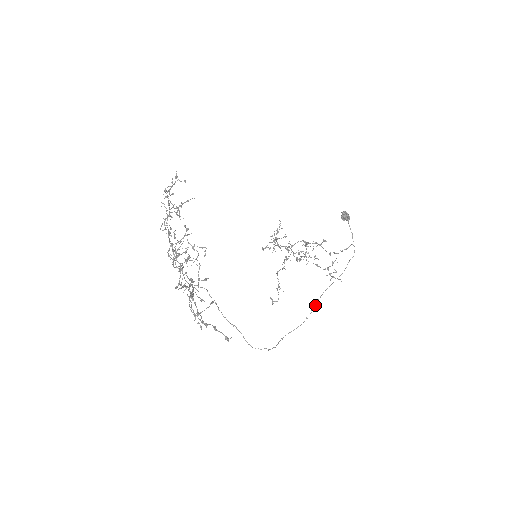
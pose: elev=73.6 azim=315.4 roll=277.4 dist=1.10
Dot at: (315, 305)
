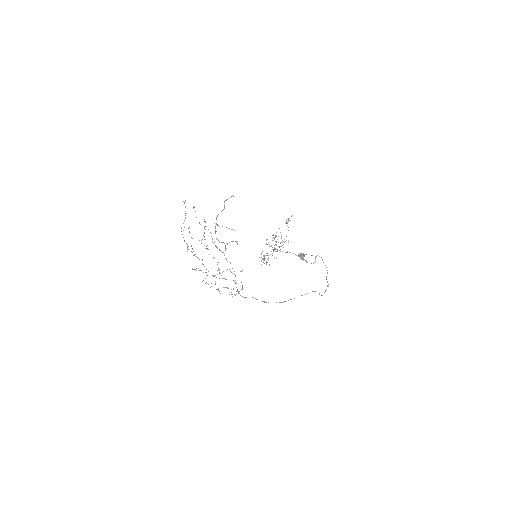
Dot at: (327, 282)
